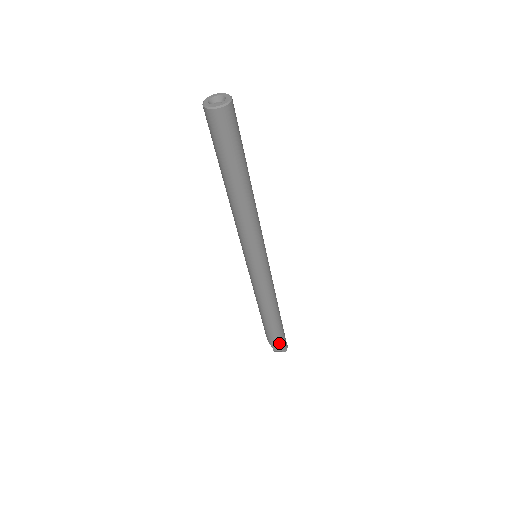
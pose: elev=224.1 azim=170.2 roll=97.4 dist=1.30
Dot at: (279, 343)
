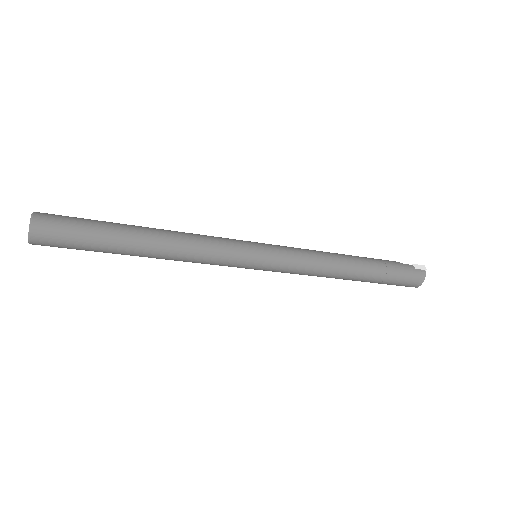
Dot at: occluded
